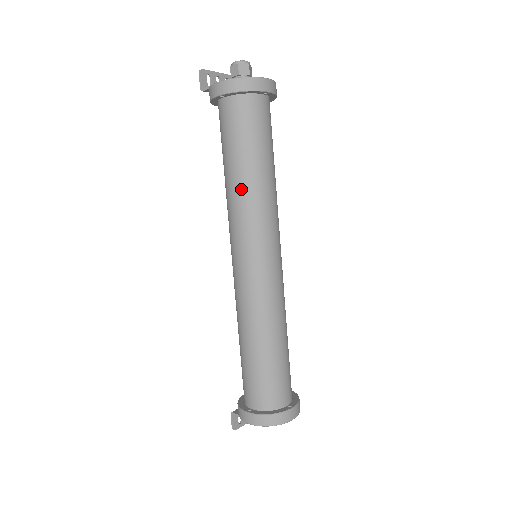
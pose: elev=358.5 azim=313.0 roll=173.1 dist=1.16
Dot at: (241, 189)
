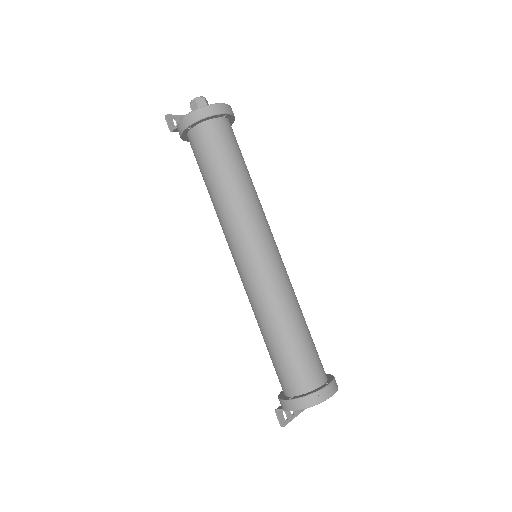
Dot at: (226, 199)
